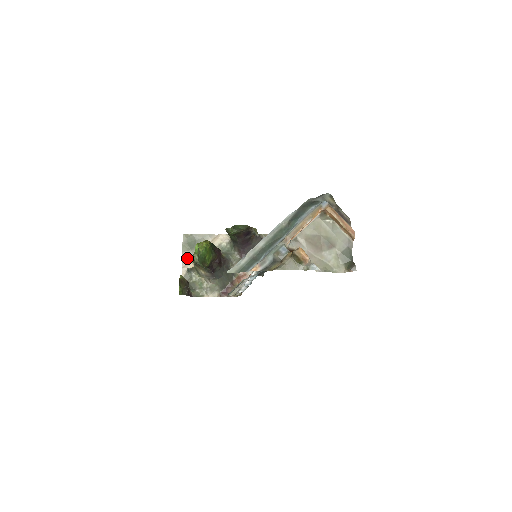
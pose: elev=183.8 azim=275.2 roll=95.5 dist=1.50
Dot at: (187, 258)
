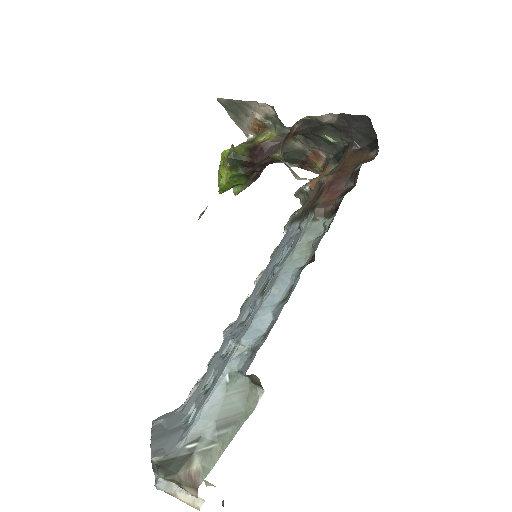
Dot at: (203, 212)
